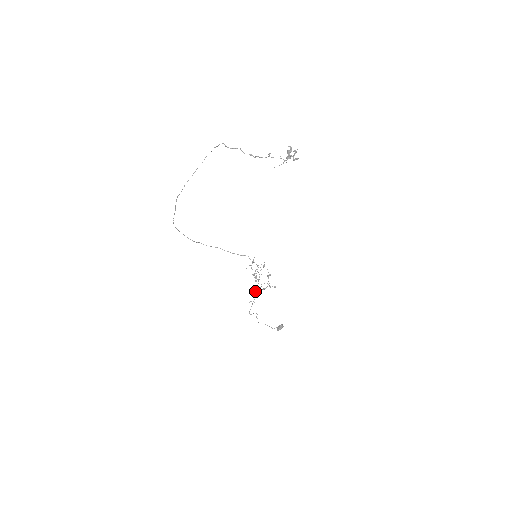
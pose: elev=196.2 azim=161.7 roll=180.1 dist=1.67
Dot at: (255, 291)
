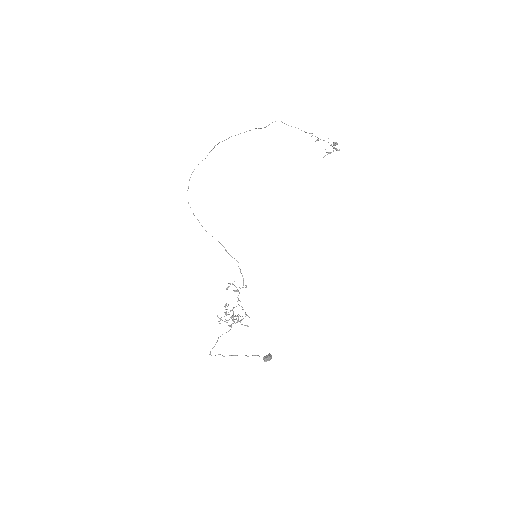
Dot at: (228, 320)
